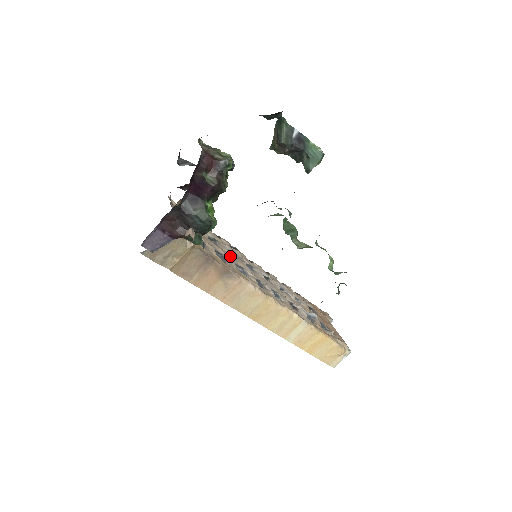
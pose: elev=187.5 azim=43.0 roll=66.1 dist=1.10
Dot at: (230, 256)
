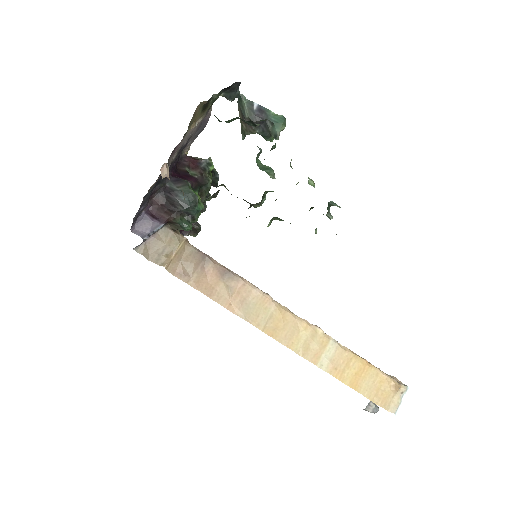
Dot at: occluded
